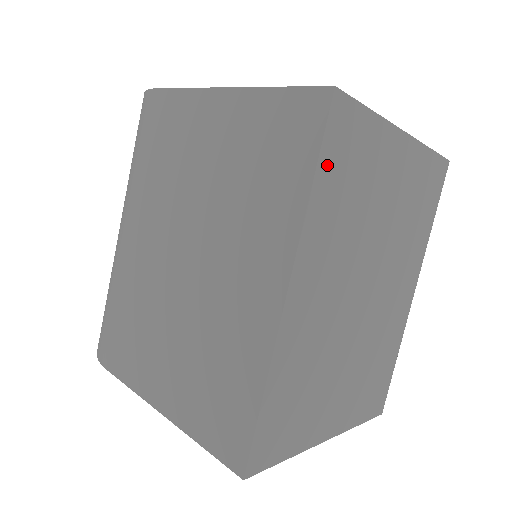
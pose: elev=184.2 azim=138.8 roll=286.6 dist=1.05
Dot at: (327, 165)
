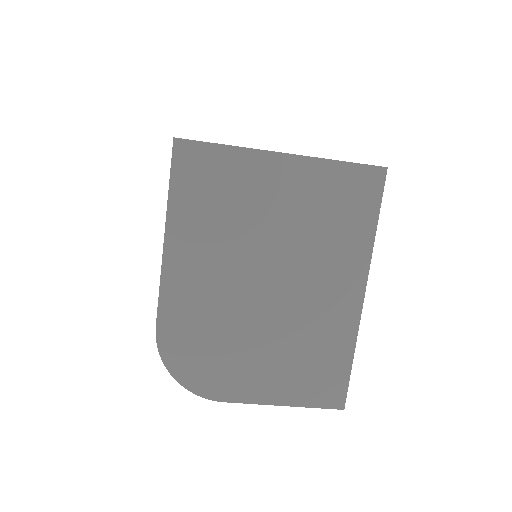
Dot at: occluded
